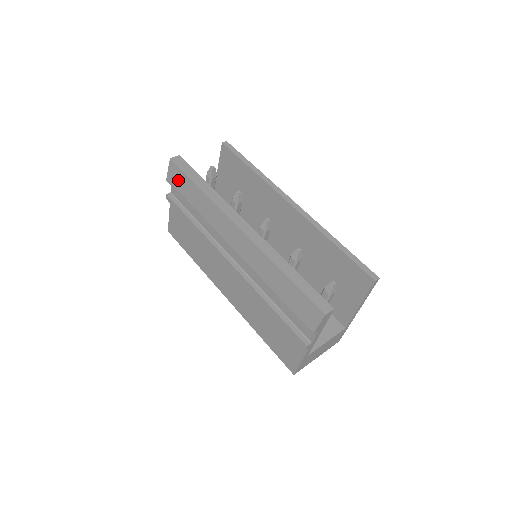
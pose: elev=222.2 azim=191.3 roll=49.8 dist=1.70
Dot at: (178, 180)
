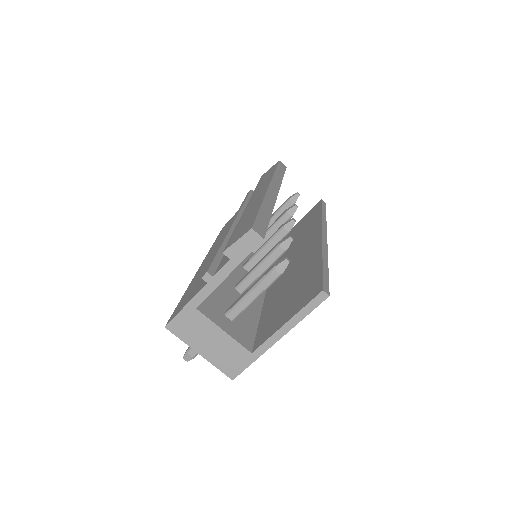
Dot at: (268, 172)
